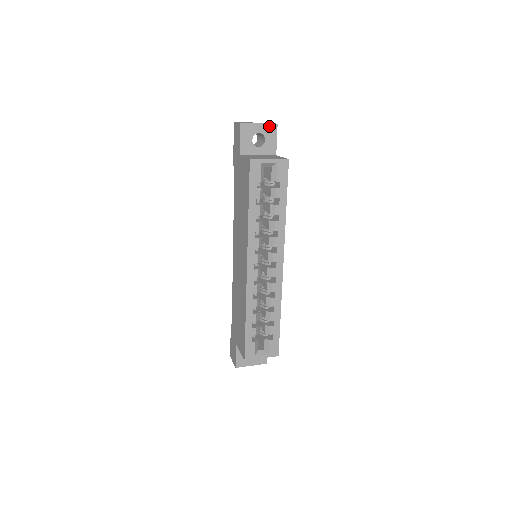
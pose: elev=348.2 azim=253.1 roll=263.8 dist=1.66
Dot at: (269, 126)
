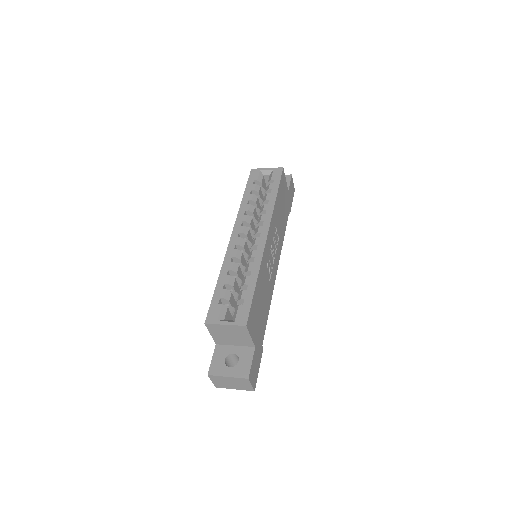
Dot at: (285, 176)
